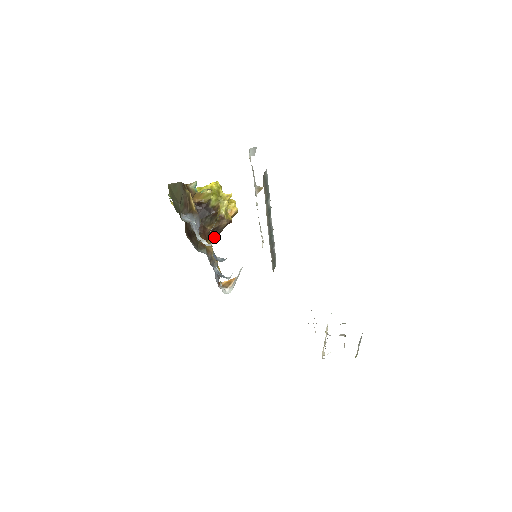
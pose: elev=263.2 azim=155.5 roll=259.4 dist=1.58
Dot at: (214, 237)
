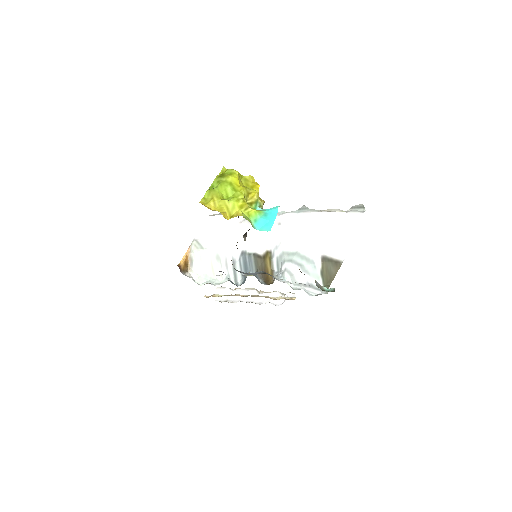
Dot at: occluded
